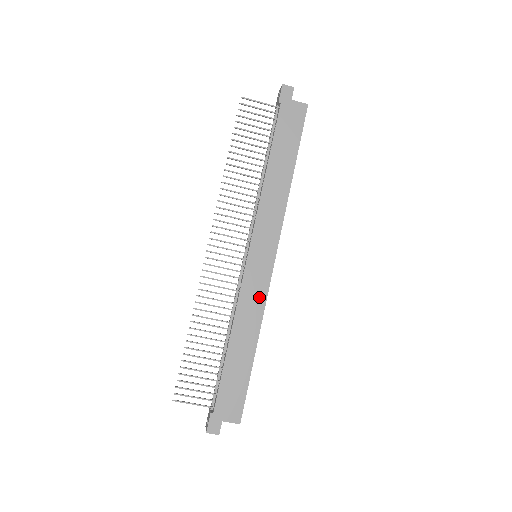
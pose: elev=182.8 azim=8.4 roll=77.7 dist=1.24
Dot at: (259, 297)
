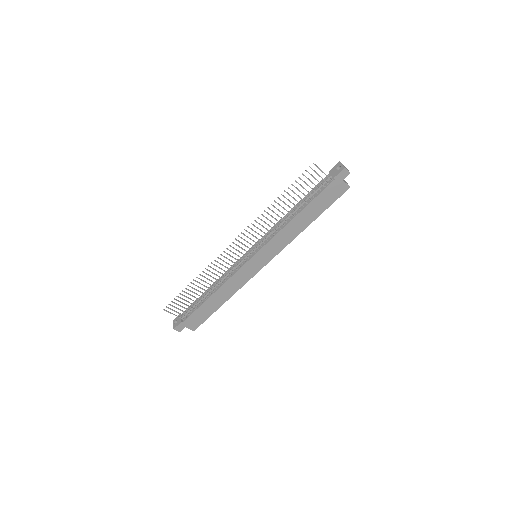
Dot at: (244, 280)
